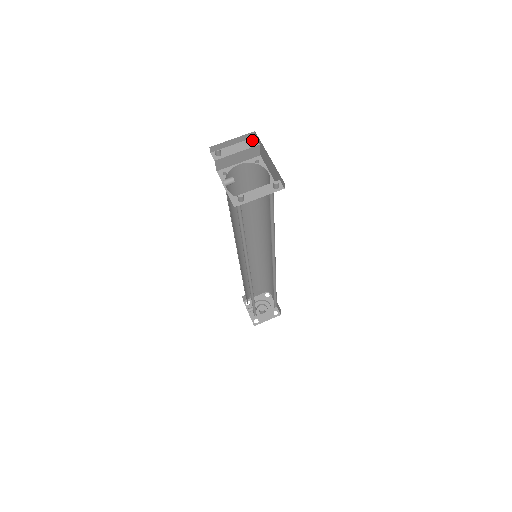
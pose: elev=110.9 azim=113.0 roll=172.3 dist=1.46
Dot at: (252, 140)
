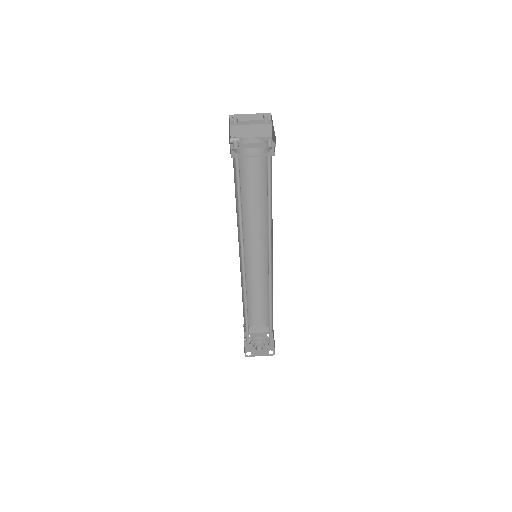
Dot at: (266, 118)
